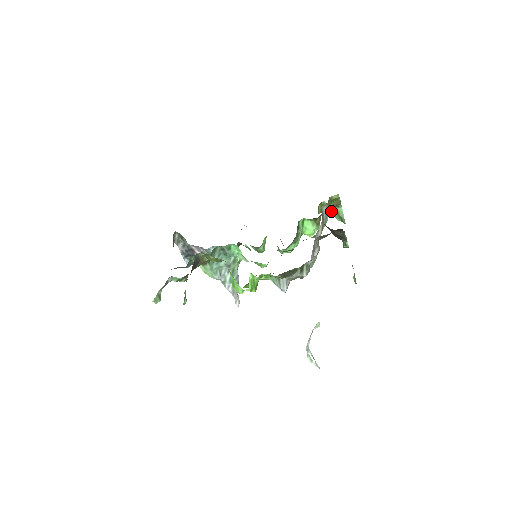
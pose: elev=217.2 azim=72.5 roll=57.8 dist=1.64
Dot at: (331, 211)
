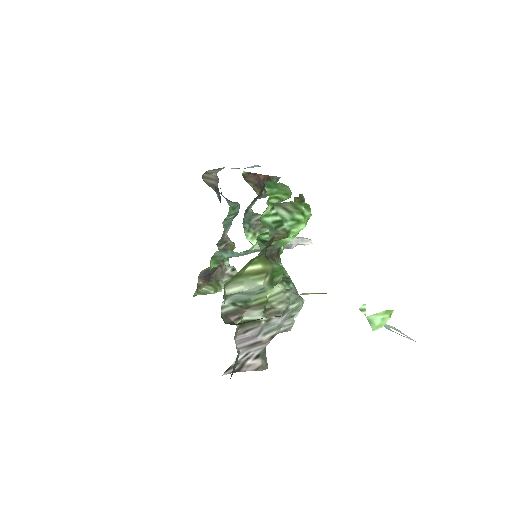
Dot at: occluded
